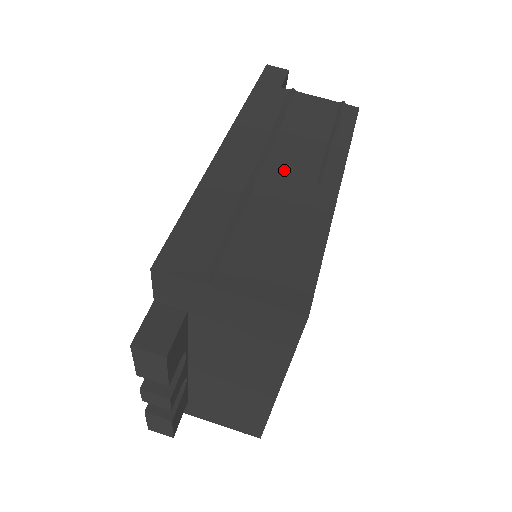
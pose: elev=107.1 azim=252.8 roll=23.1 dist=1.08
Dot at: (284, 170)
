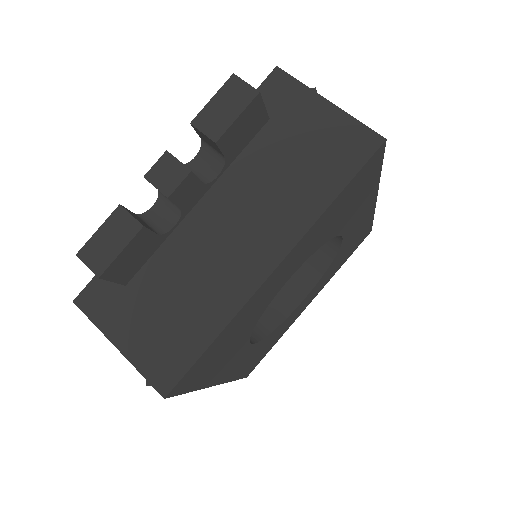
Dot at: occluded
